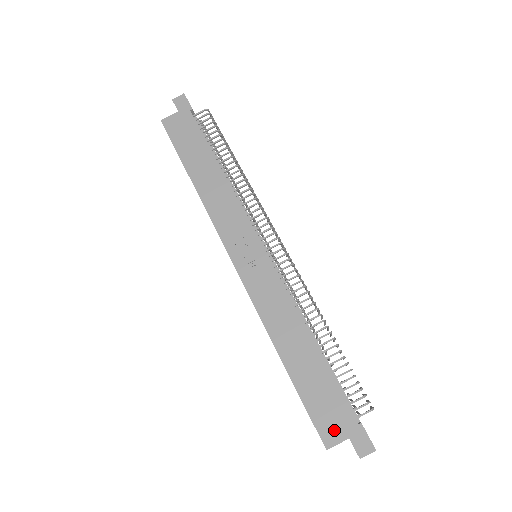
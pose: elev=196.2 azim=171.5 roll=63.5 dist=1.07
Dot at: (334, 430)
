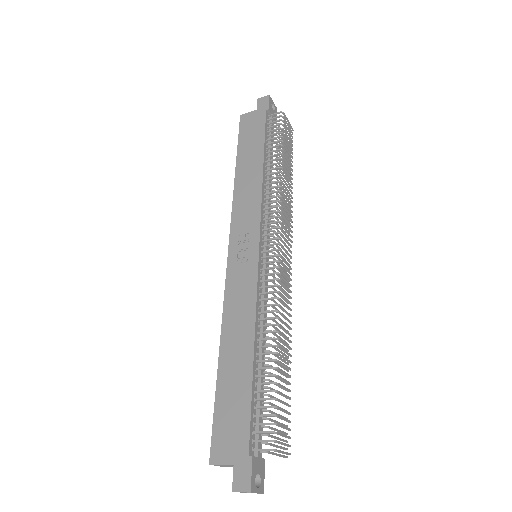
Dot at: (225, 449)
